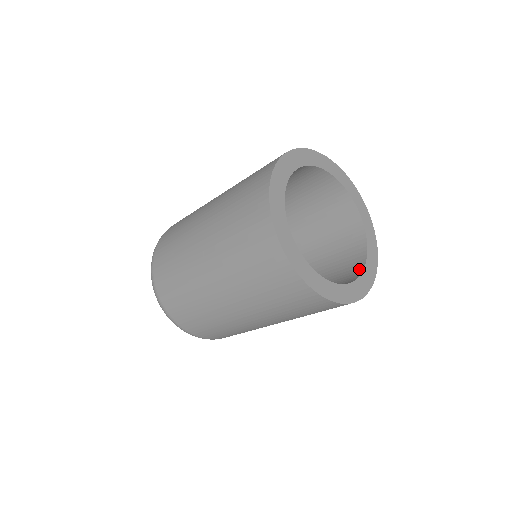
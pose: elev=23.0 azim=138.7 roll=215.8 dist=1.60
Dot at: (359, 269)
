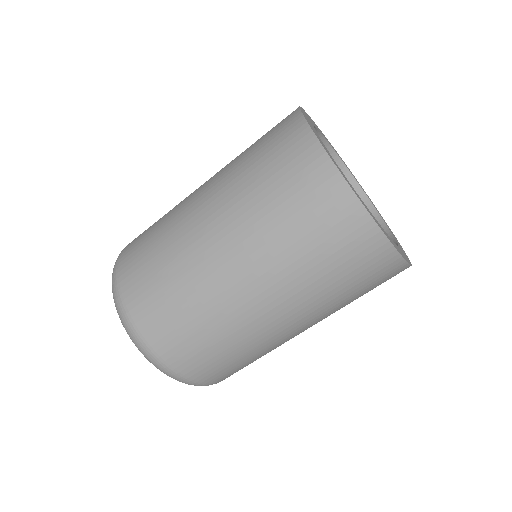
Dot at: occluded
